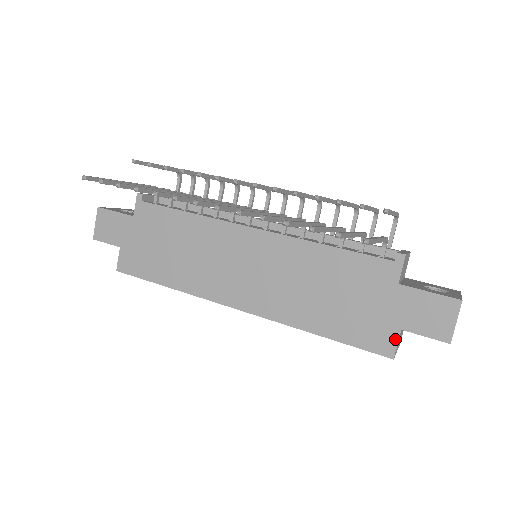
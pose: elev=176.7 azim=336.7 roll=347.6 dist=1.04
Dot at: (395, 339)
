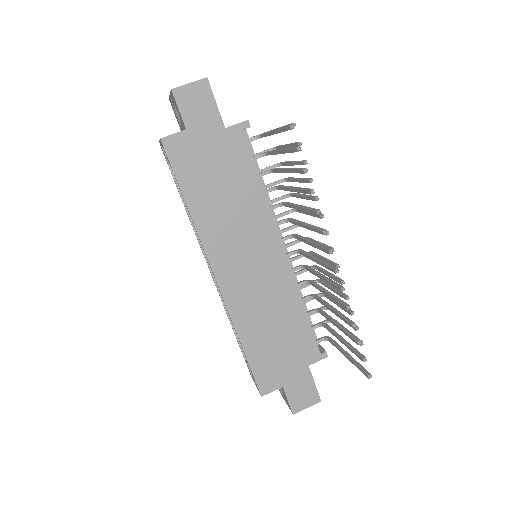
Dot at: (275, 388)
